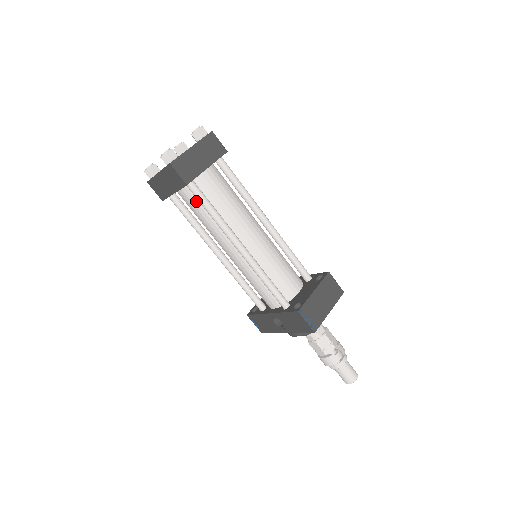
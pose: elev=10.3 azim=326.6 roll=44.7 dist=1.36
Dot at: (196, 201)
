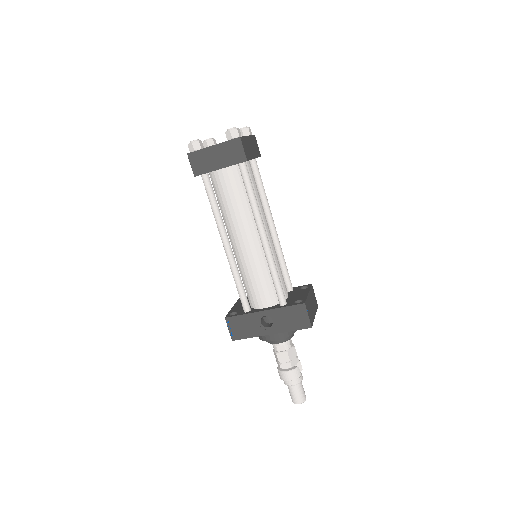
Dot at: (236, 183)
